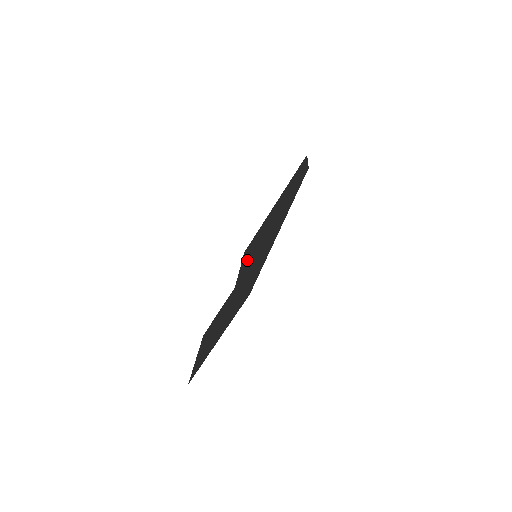
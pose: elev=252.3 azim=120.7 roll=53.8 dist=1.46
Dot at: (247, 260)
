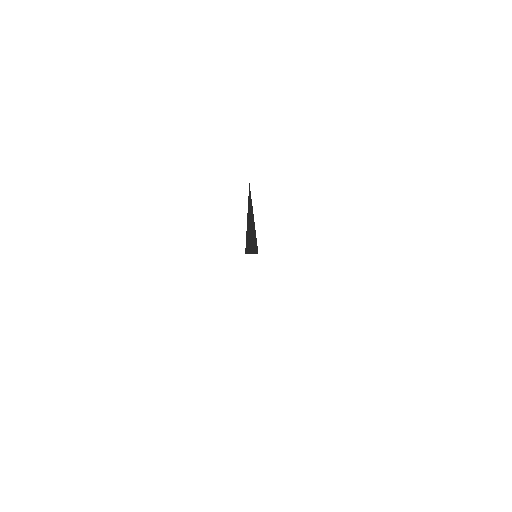
Dot at: occluded
